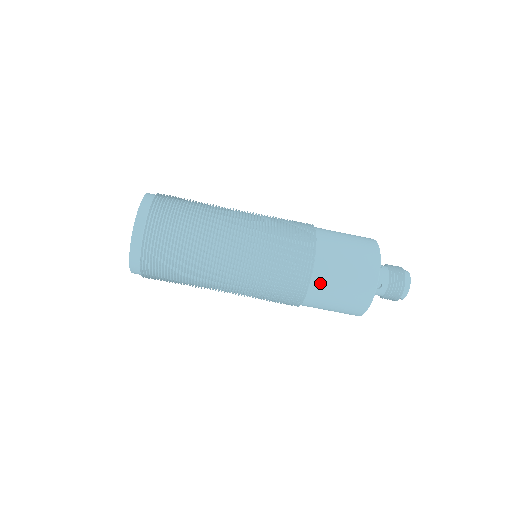
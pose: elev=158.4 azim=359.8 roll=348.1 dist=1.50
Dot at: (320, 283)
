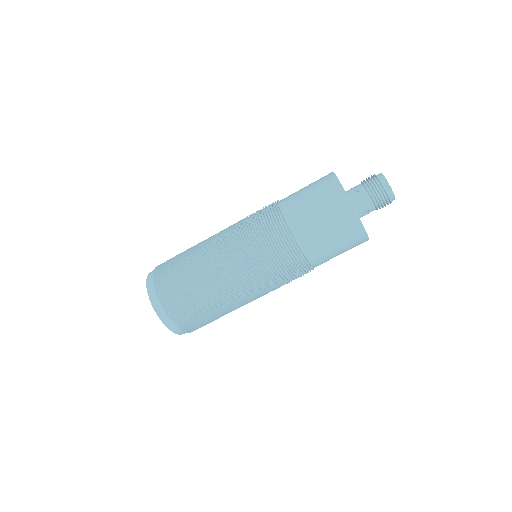
Dot at: (292, 211)
